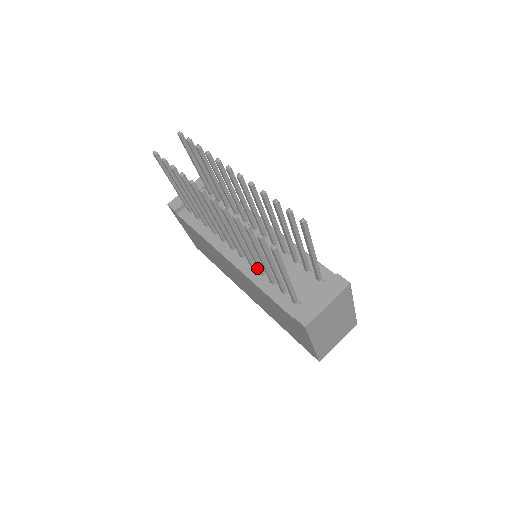
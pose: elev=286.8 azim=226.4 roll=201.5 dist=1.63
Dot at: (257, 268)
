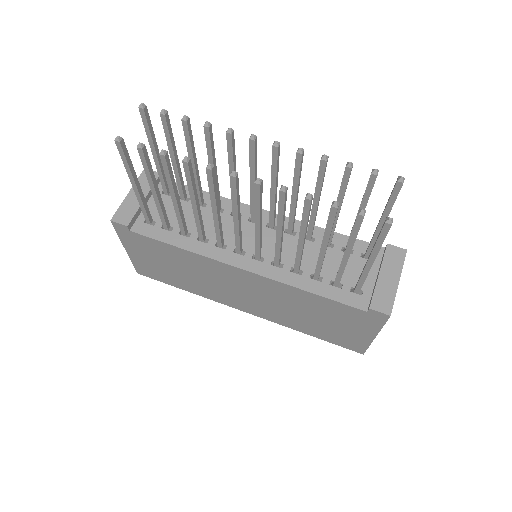
Dot at: (285, 267)
